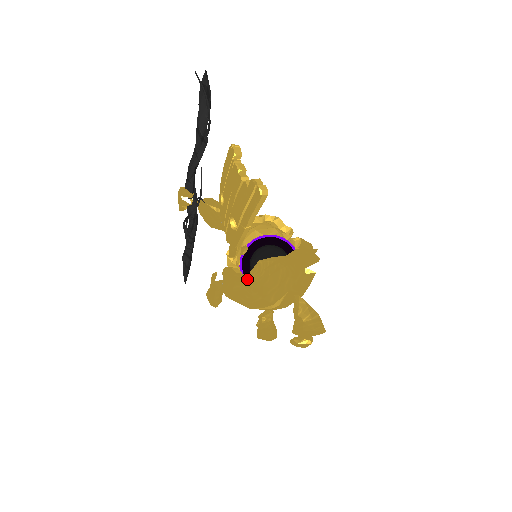
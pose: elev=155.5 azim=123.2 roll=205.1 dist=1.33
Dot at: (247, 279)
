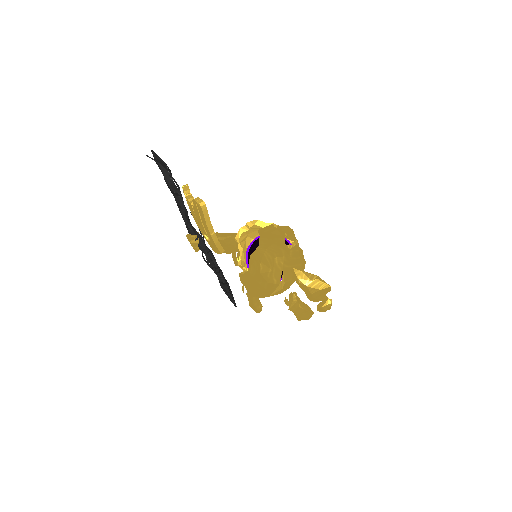
Dot at: (250, 274)
